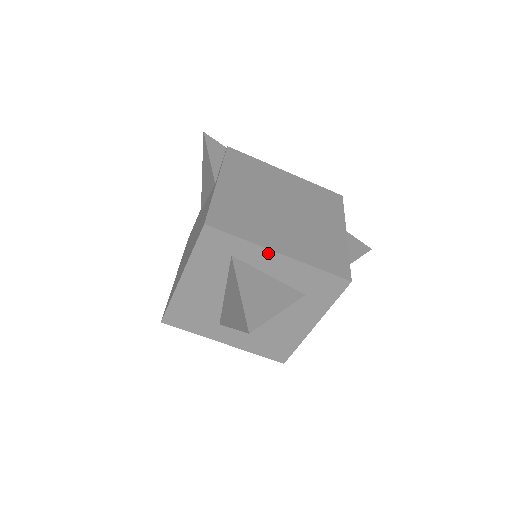
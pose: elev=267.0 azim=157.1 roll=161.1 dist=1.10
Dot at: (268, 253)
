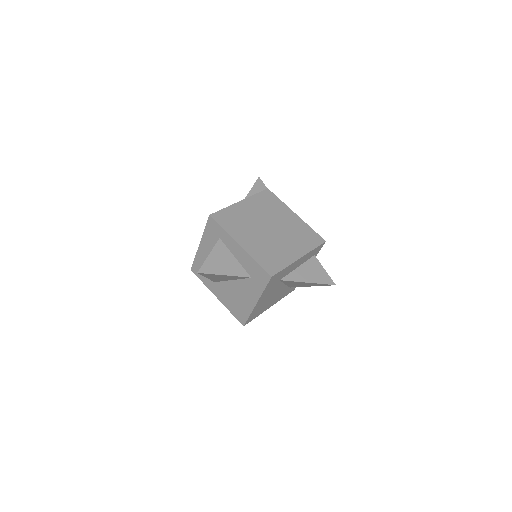
Dot at: (234, 242)
